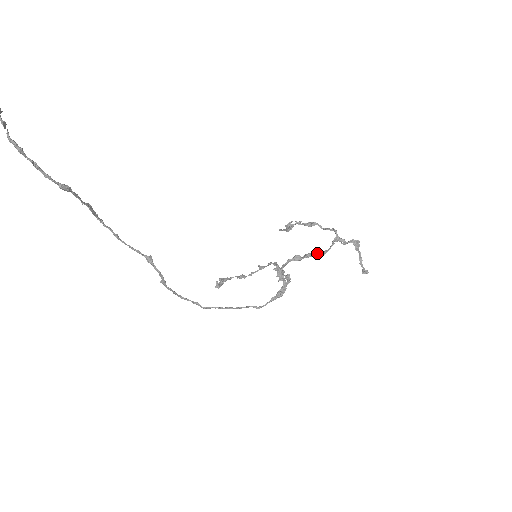
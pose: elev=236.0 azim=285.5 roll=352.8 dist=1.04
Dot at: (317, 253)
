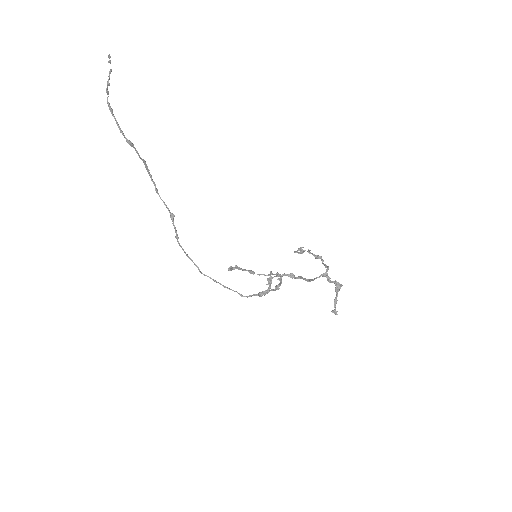
Dot at: (305, 278)
